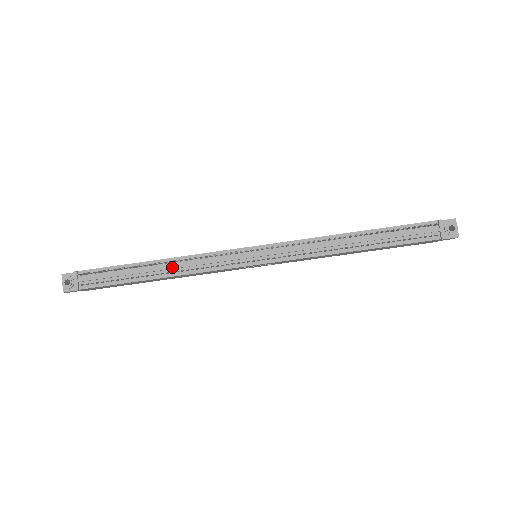
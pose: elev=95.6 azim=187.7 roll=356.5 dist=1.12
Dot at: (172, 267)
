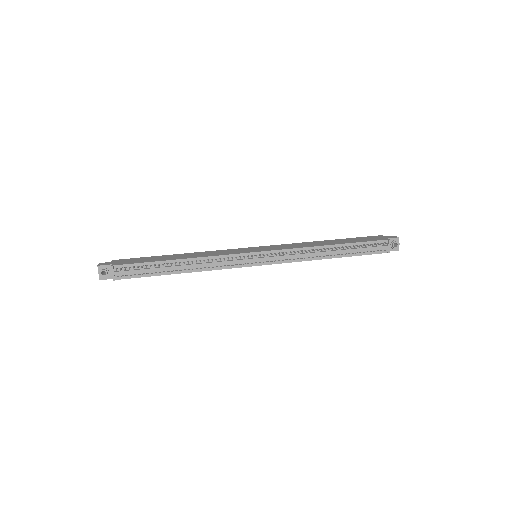
Dot at: (193, 266)
